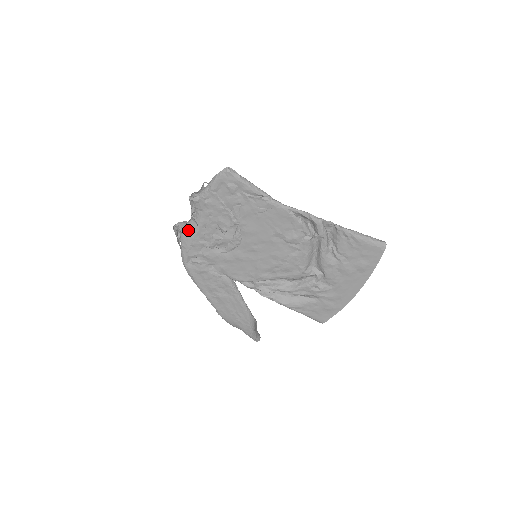
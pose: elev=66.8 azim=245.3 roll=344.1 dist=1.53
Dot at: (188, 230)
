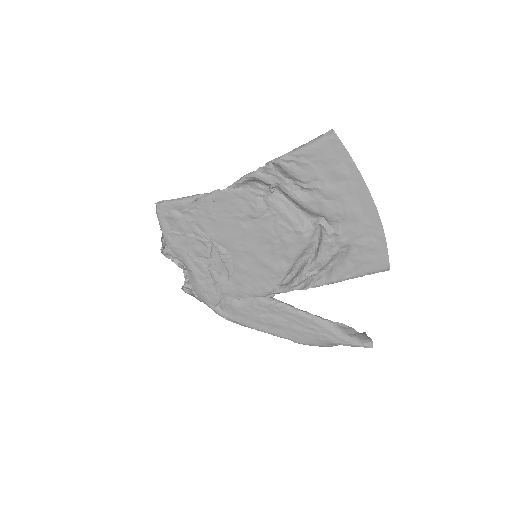
Dot at: (192, 282)
